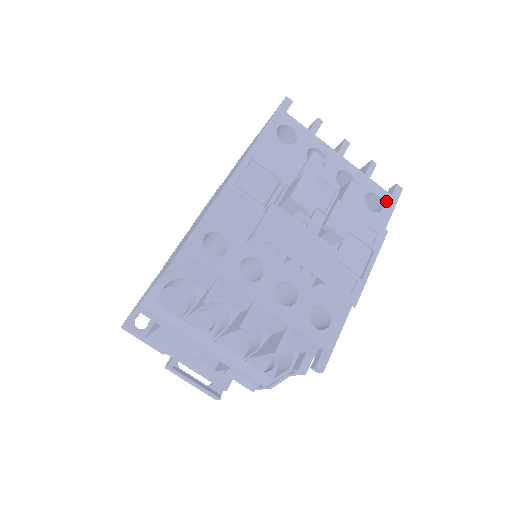
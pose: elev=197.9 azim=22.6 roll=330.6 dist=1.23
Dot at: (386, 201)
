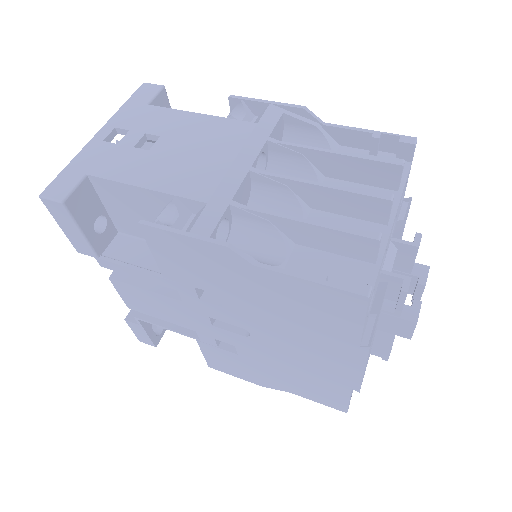
Dot at: occluded
